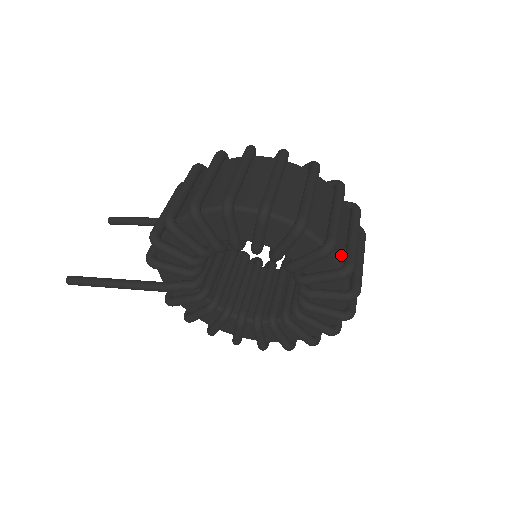
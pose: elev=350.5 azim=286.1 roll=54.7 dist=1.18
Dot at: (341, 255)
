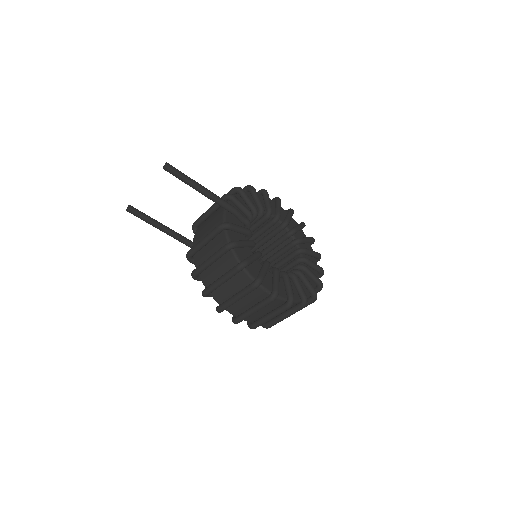
Dot at: occluded
